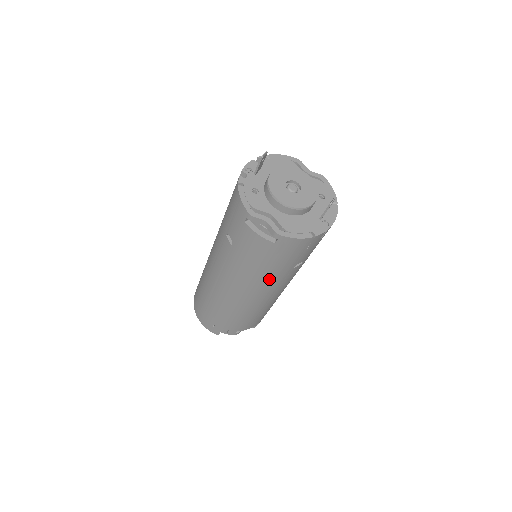
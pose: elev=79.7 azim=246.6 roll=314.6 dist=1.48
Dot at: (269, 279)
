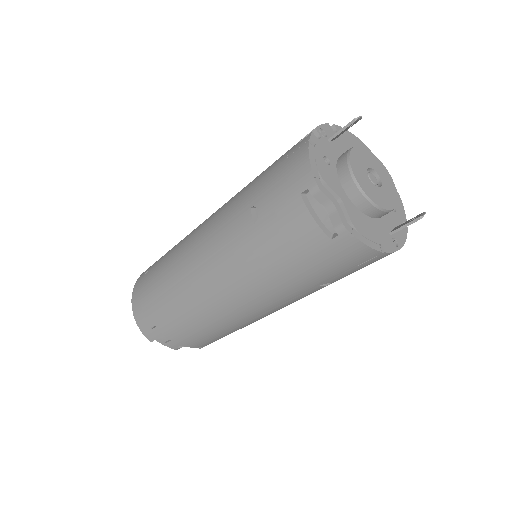
Dot at: (279, 289)
